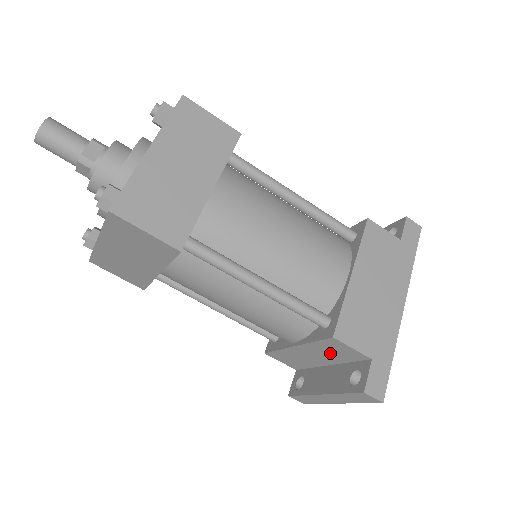
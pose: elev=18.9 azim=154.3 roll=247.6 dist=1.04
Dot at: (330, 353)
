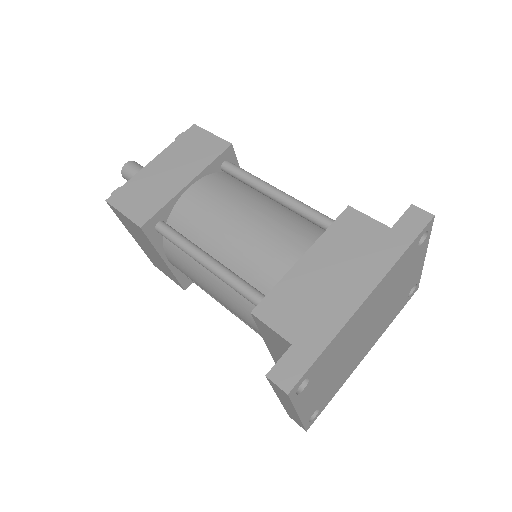
Dot at: (279, 345)
